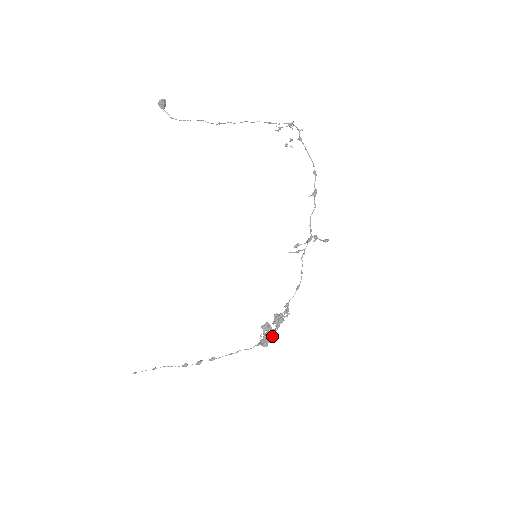
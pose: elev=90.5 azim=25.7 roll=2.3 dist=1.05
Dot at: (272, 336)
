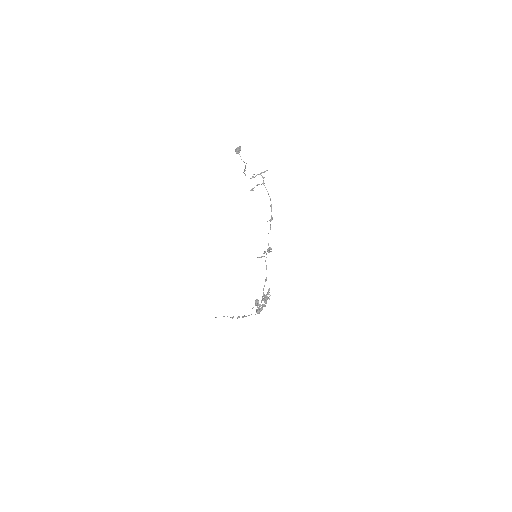
Dot at: (261, 308)
